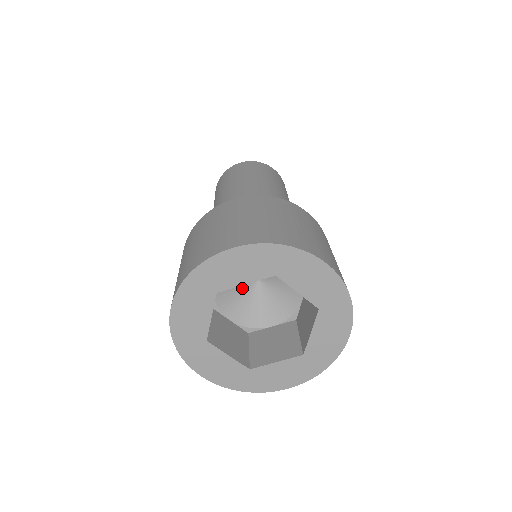
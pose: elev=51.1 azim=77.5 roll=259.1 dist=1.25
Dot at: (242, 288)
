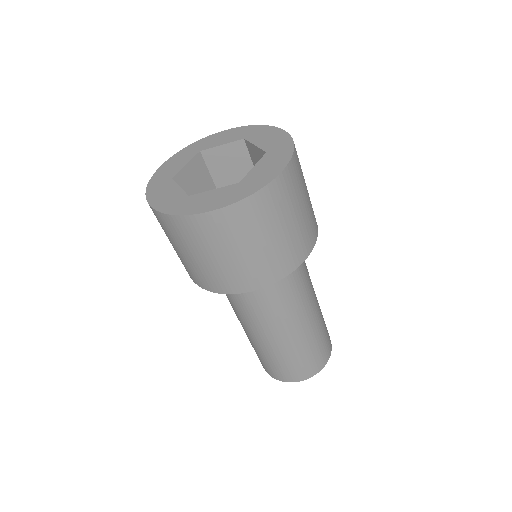
Dot at: occluded
